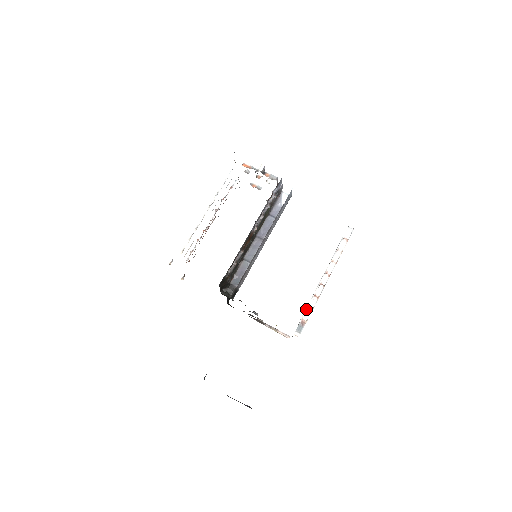
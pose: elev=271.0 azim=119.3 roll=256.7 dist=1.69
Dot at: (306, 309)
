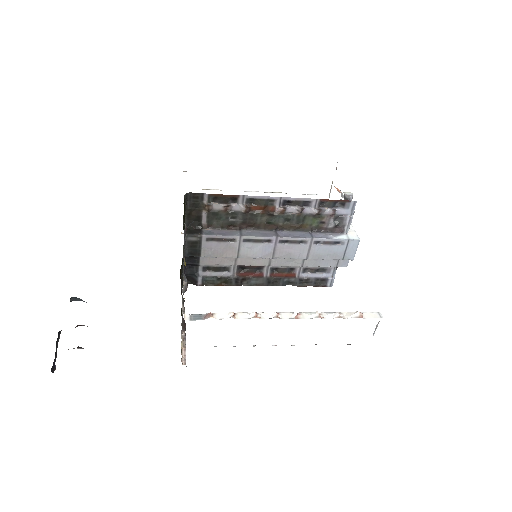
Dot at: (230, 312)
